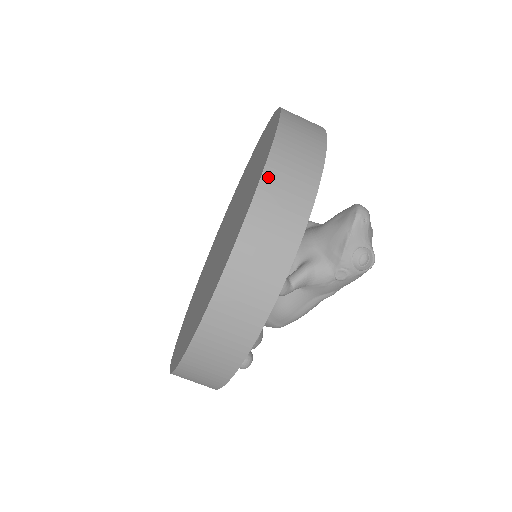
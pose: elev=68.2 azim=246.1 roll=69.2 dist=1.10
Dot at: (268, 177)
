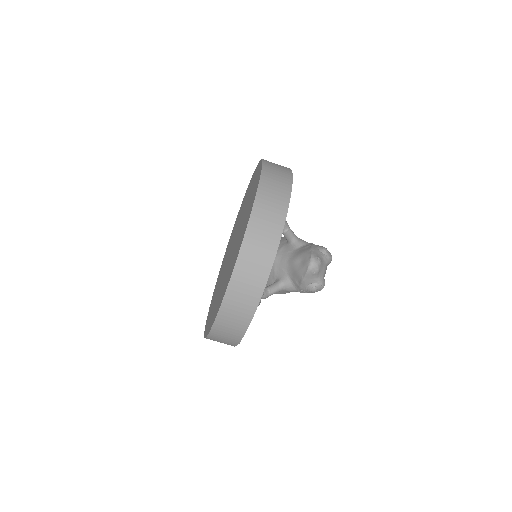
Dot at: (232, 286)
